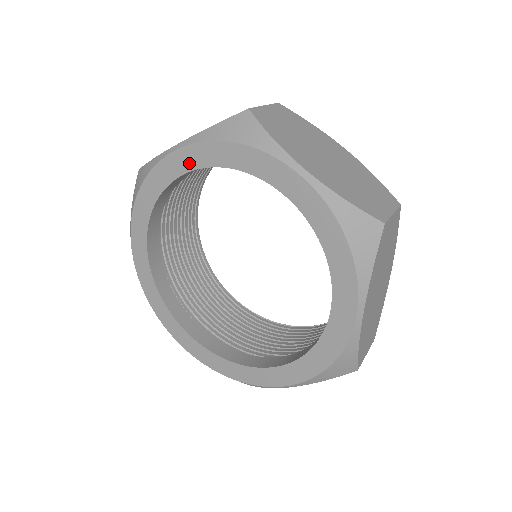
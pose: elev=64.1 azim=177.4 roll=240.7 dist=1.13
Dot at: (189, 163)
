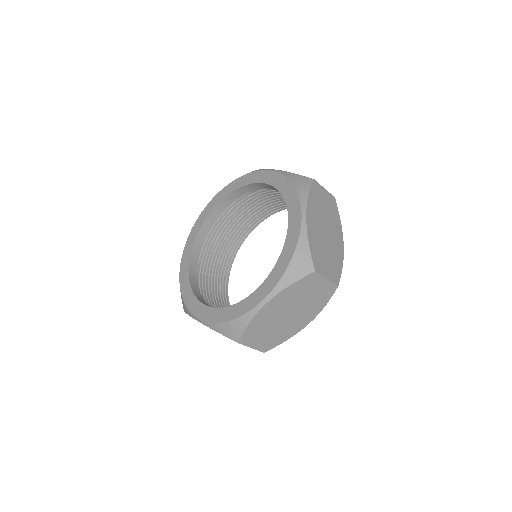
Dot at: (269, 180)
